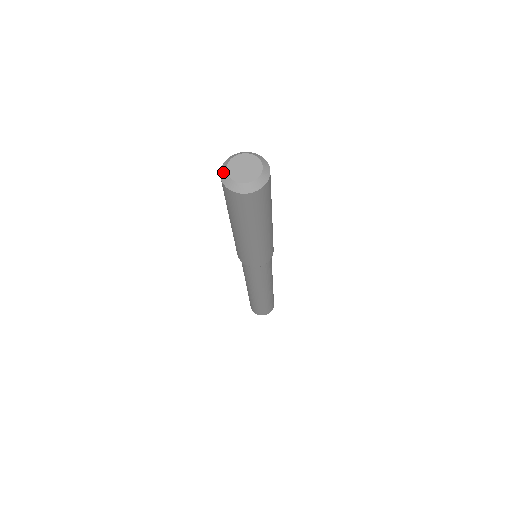
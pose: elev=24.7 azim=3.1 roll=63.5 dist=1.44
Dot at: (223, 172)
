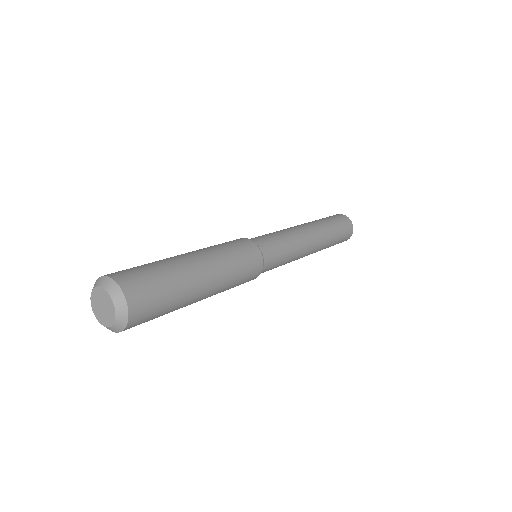
Dot at: (92, 304)
